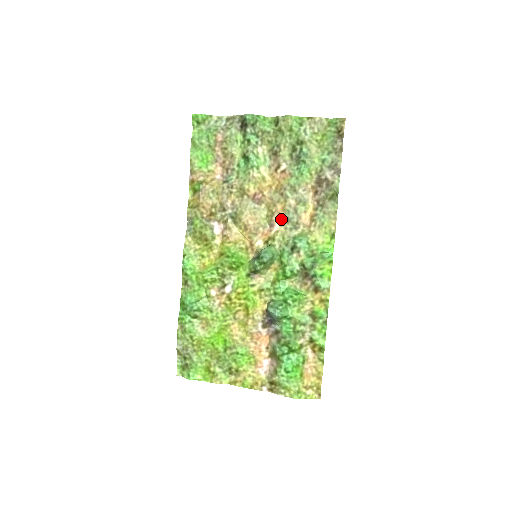
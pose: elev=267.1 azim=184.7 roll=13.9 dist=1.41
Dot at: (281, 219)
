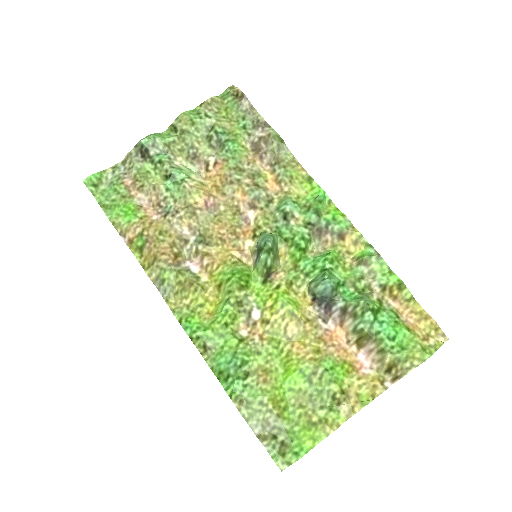
Dot at: (250, 204)
